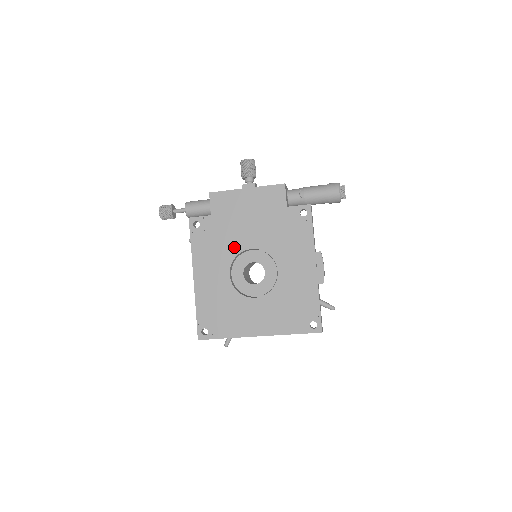
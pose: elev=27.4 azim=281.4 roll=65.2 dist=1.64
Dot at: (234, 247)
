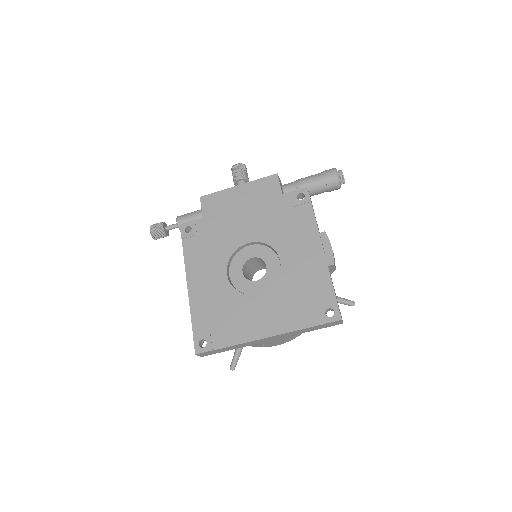
Dot at: (230, 245)
